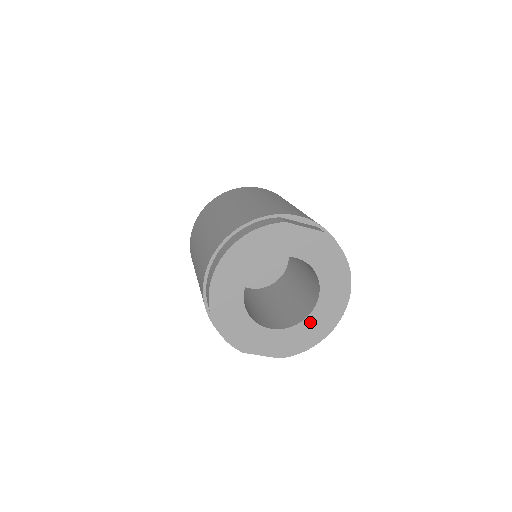
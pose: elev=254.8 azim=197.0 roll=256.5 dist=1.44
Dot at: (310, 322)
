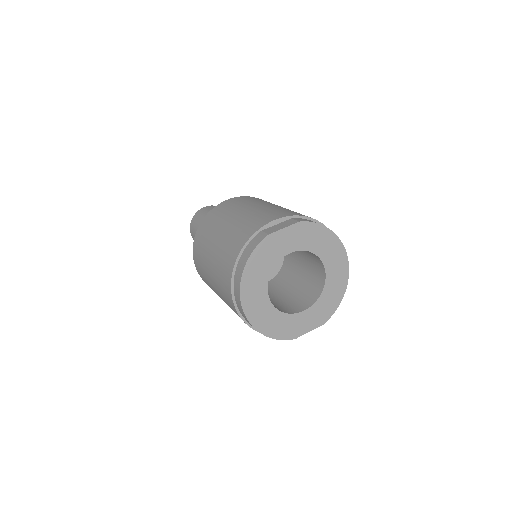
Dot at: (329, 287)
